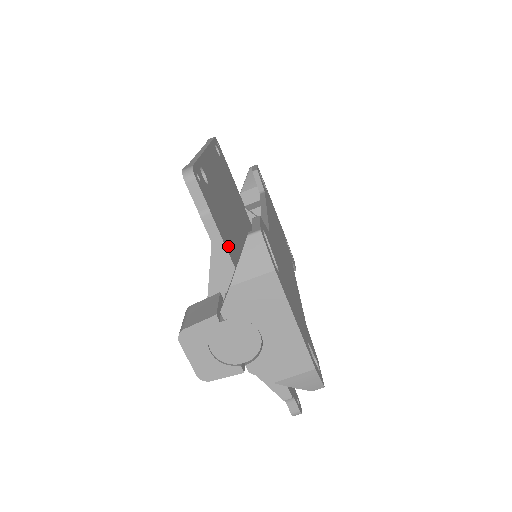
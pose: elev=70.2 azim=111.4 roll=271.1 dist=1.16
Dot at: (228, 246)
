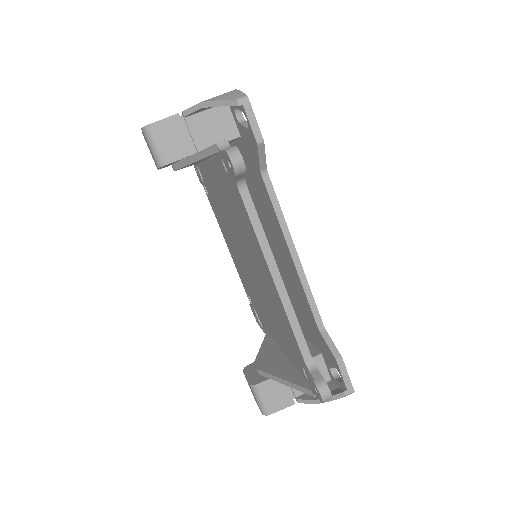
Dot at: occluded
